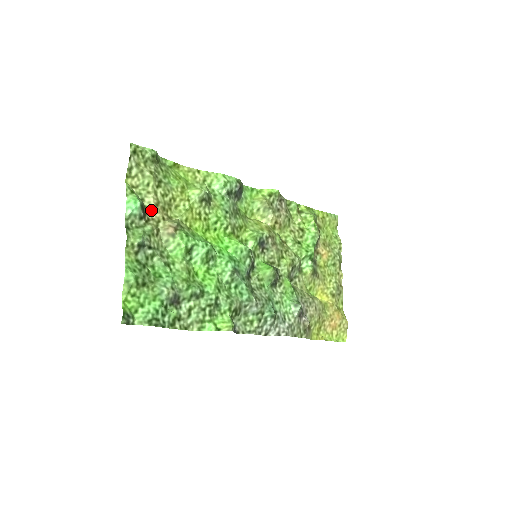
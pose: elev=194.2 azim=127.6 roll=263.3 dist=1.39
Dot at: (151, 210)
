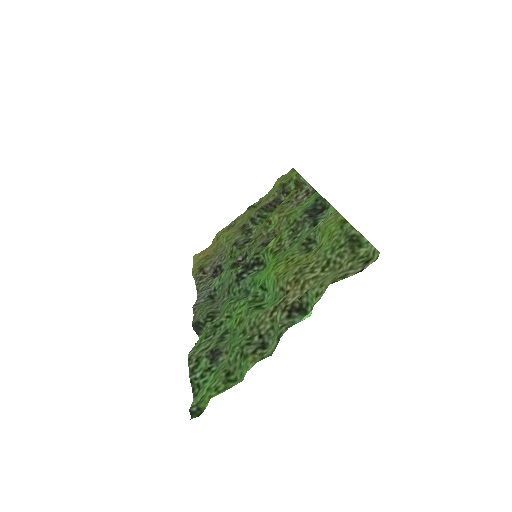
Dot at: (297, 297)
